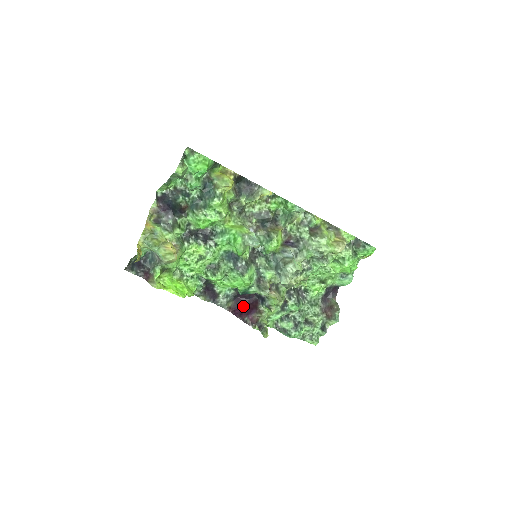
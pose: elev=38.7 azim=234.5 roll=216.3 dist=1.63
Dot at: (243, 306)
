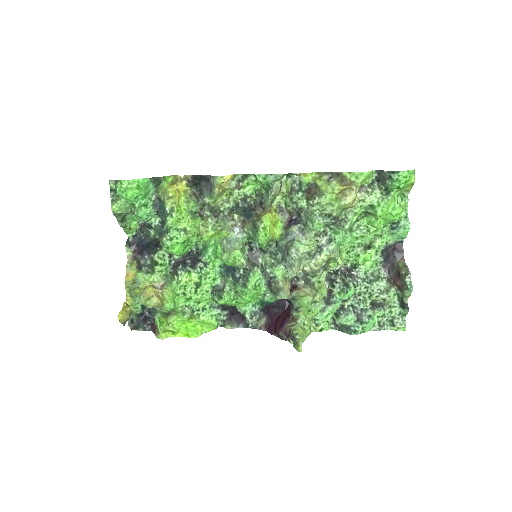
Dot at: (277, 318)
